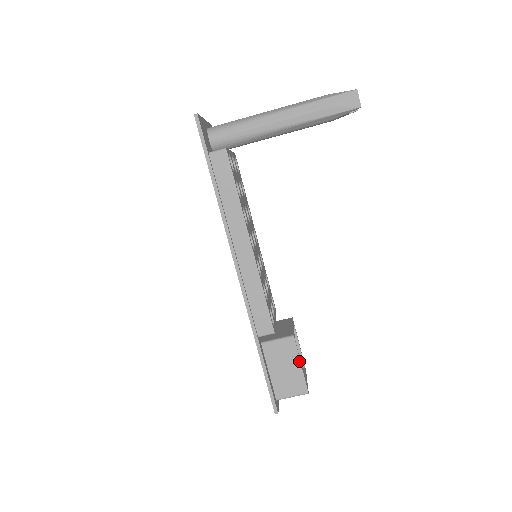
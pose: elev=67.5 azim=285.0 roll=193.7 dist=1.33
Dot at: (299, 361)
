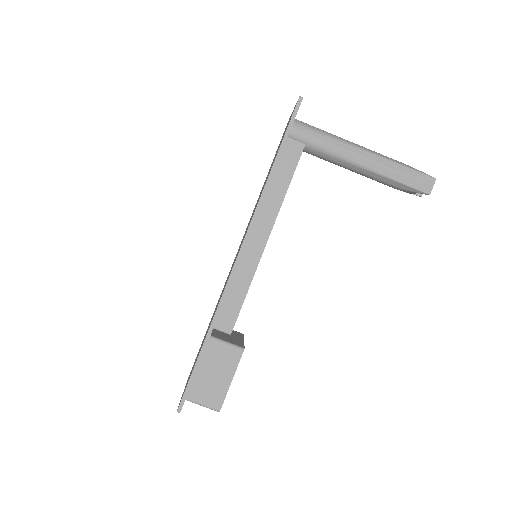
Dot at: (233, 376)
